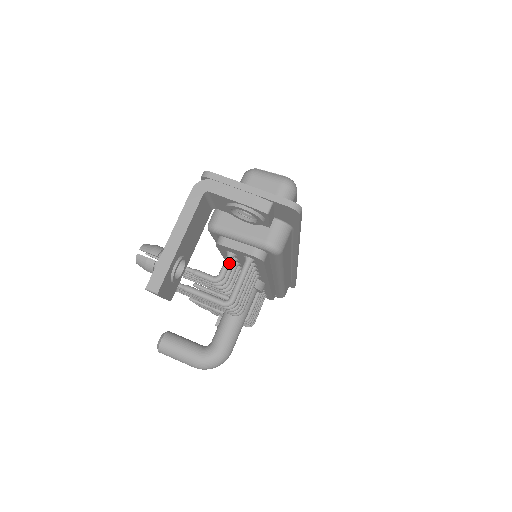
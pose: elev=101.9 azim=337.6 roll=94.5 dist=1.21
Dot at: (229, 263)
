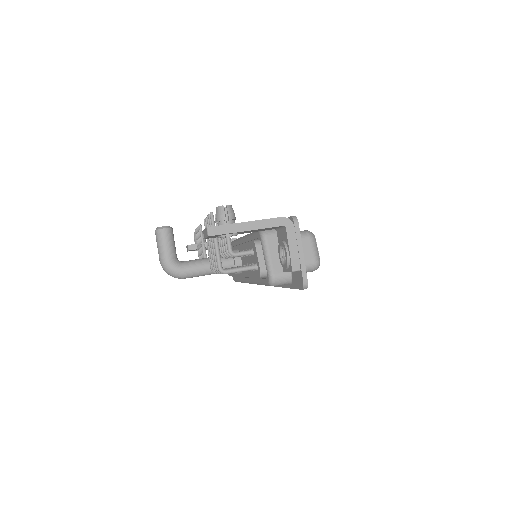
Dot at: (246, 254)
